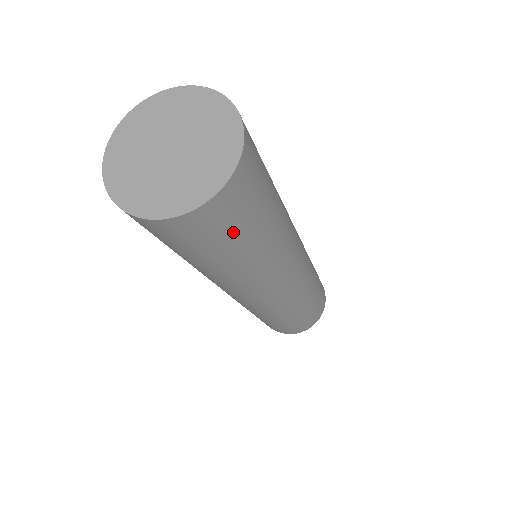
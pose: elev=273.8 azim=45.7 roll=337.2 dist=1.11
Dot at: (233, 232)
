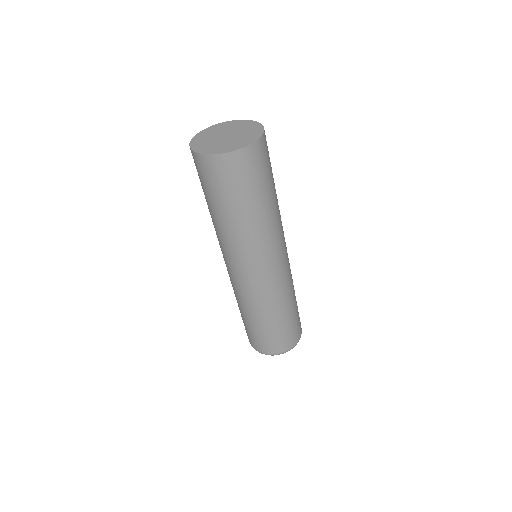
Dot at: (253, 181)
